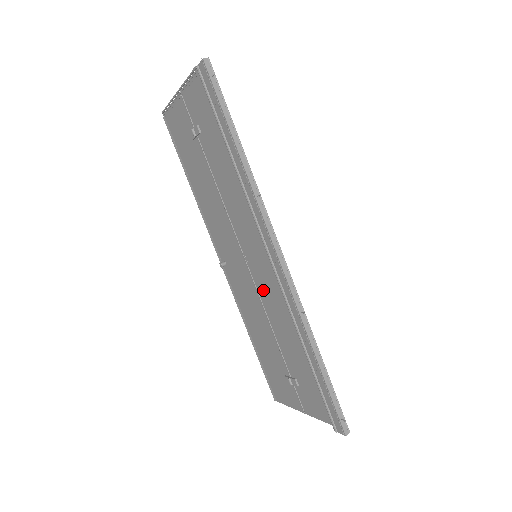
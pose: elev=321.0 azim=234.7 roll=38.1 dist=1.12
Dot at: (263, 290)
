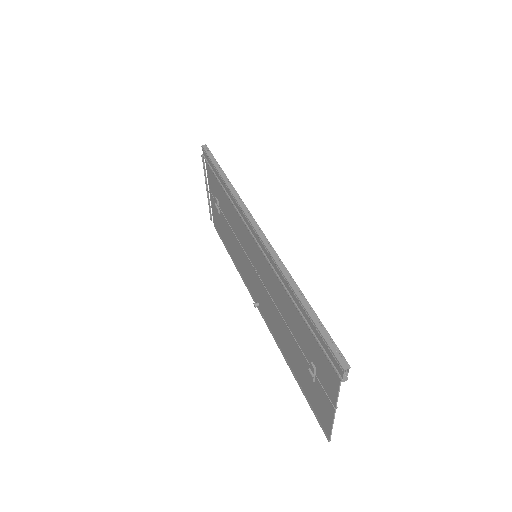
Dot at: (268, 285)
